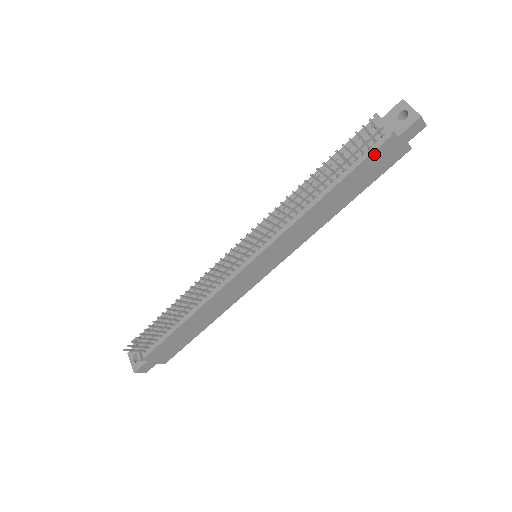
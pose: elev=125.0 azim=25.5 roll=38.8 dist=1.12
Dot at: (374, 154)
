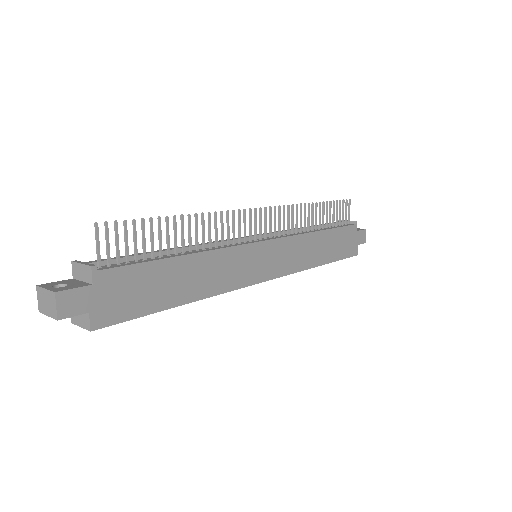
Dot at: (347, 229)
